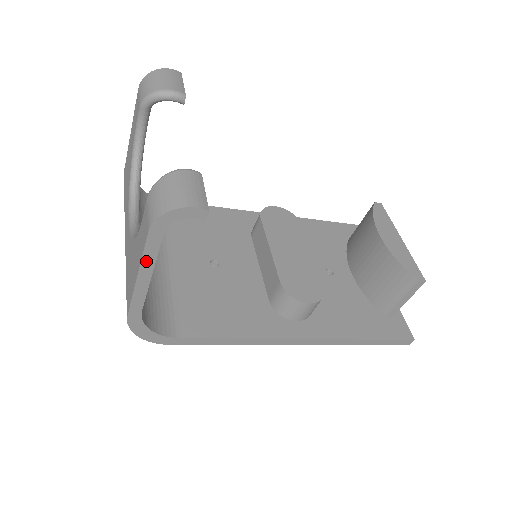
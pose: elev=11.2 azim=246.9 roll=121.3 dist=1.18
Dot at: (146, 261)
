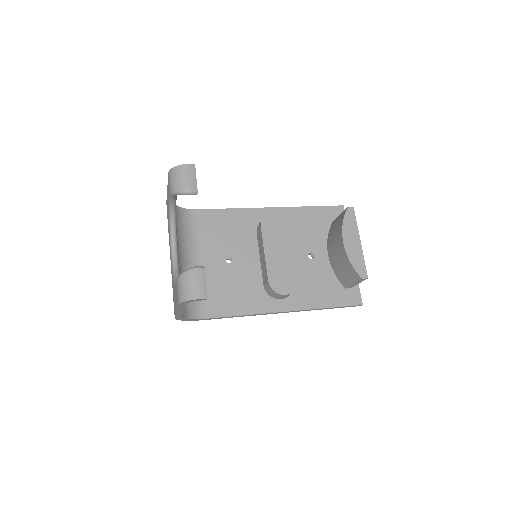
Dot at: (180, 309)
